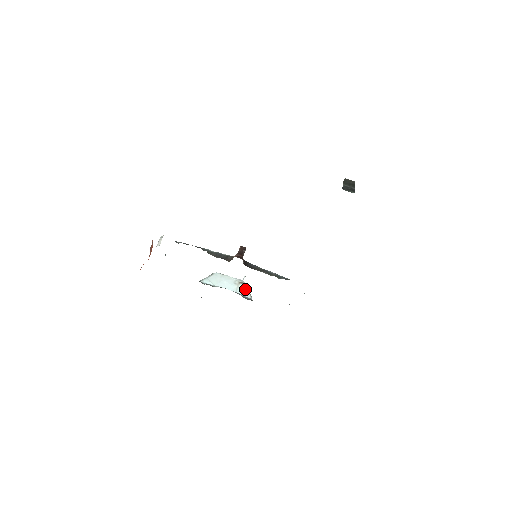
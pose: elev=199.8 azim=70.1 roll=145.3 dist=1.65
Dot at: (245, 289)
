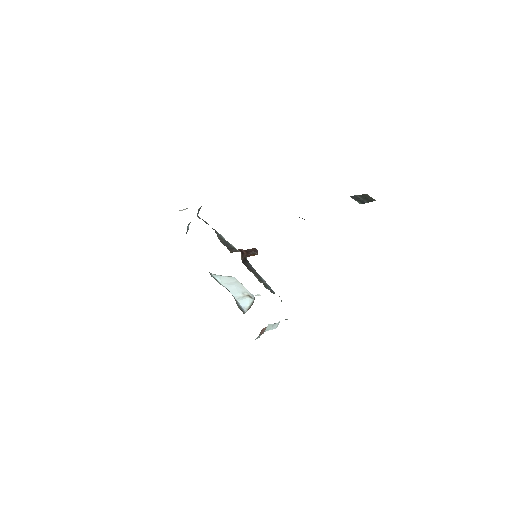
Dot at: (248, 302)
